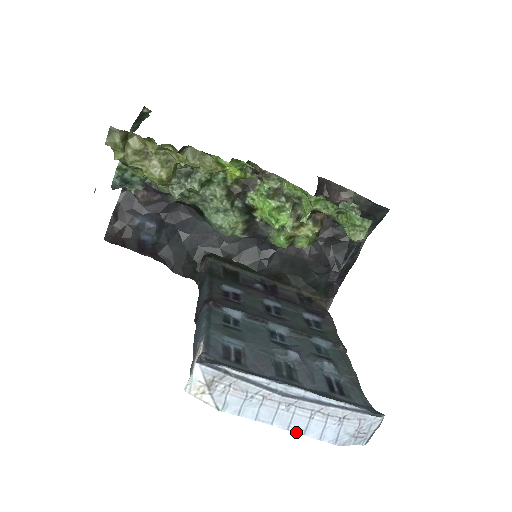
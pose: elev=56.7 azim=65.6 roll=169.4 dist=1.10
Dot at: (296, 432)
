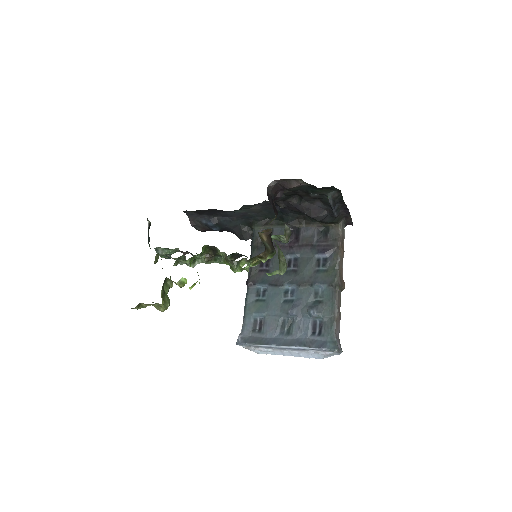
Dot at: occluded
